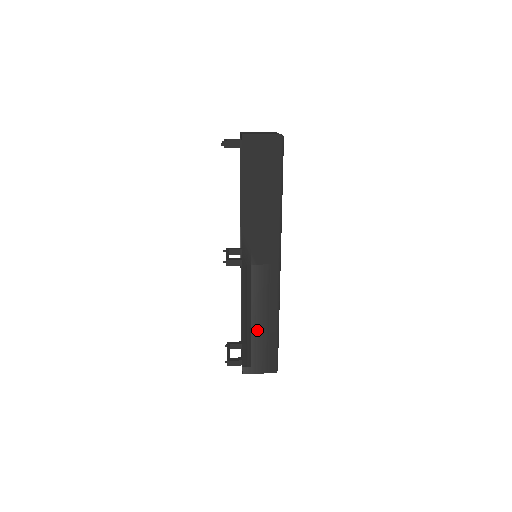
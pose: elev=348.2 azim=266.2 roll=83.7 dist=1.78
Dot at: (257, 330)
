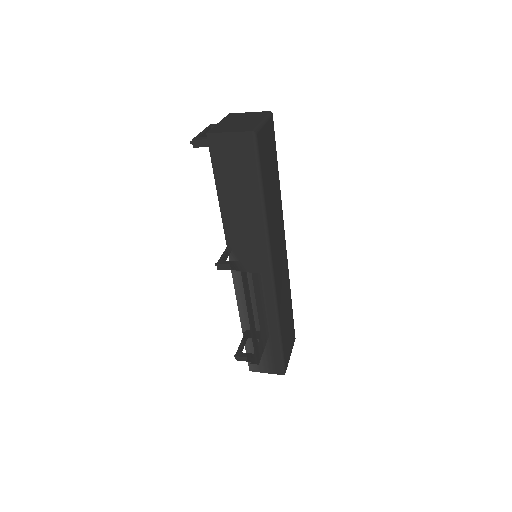
Dot at: (257, 334)
